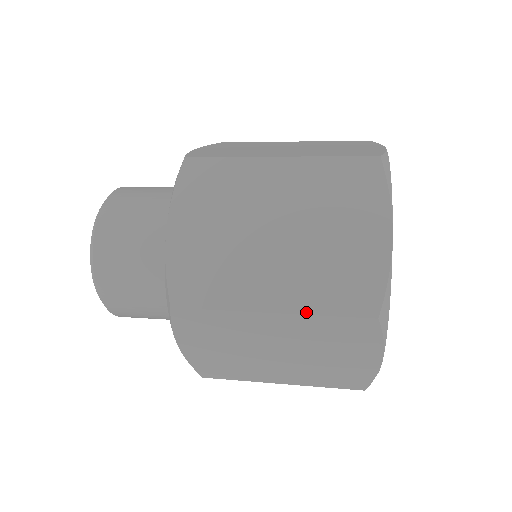
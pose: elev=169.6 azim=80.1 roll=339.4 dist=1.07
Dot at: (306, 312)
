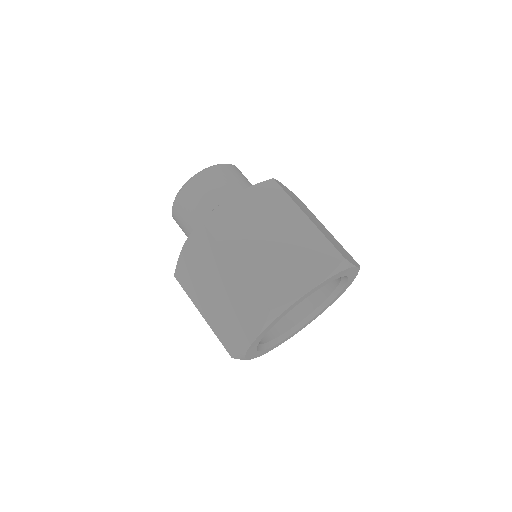
Dot at: occluded
